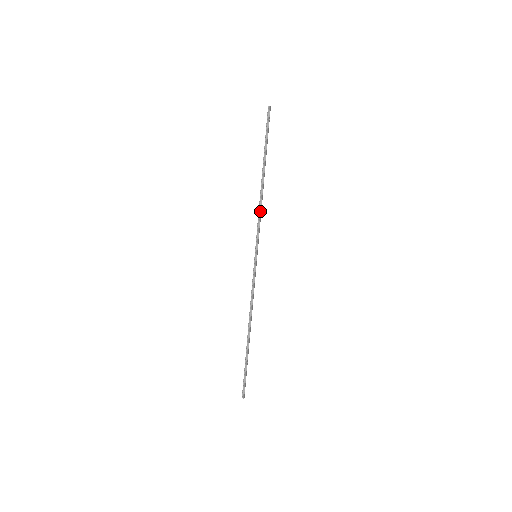
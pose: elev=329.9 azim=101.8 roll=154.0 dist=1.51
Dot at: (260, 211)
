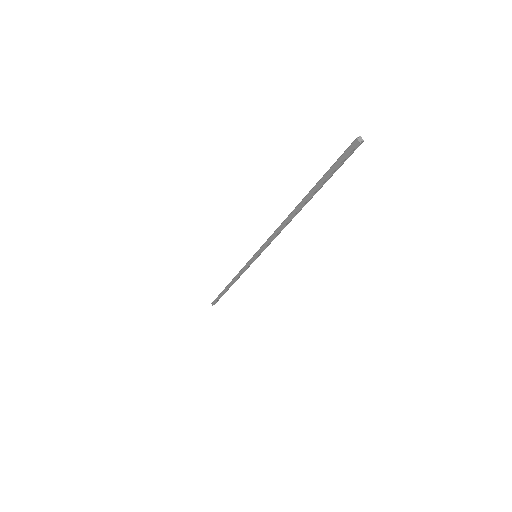
Dot at: occluded
